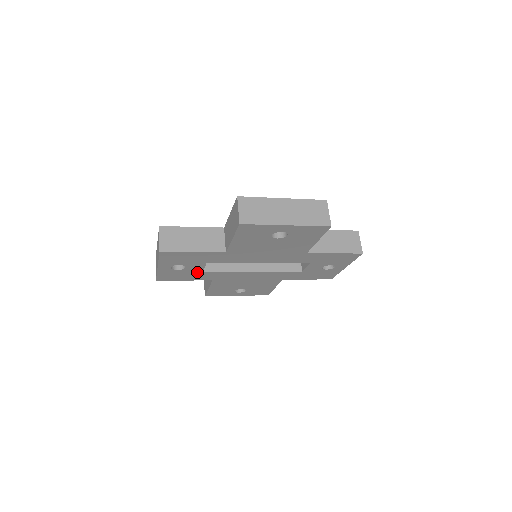
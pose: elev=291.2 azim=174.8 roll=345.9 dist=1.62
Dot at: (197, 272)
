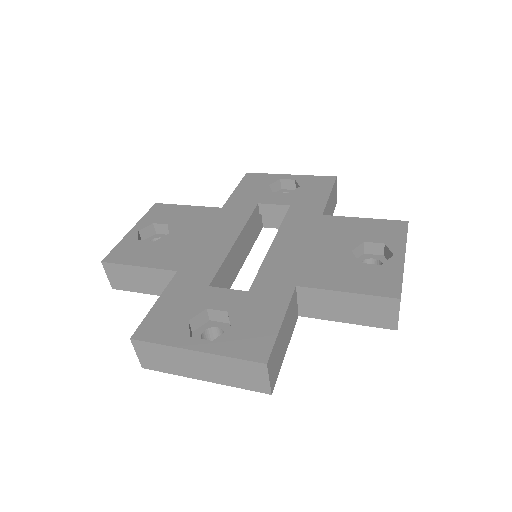
Dot at: occluded
